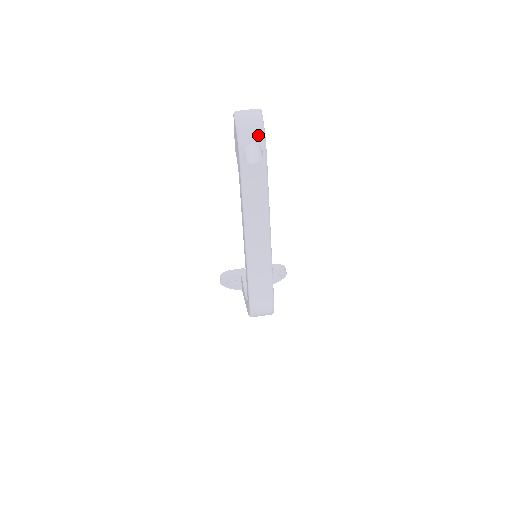
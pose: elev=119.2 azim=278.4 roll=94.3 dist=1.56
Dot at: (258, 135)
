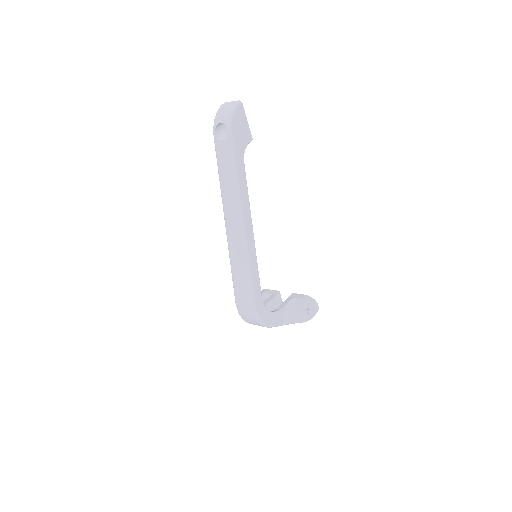
Dot at: (227, 116)
